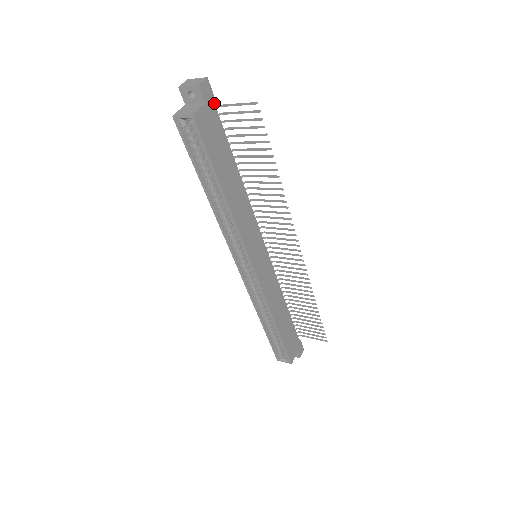
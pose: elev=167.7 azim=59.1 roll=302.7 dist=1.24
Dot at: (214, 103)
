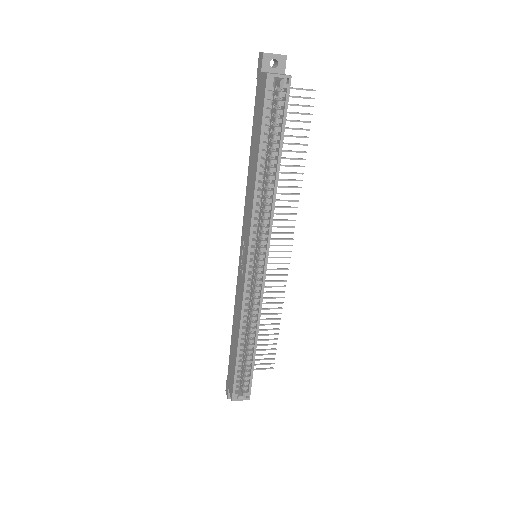
Dot at: occluded
